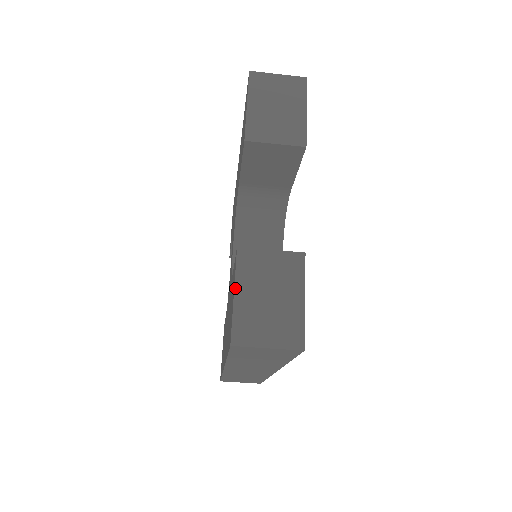
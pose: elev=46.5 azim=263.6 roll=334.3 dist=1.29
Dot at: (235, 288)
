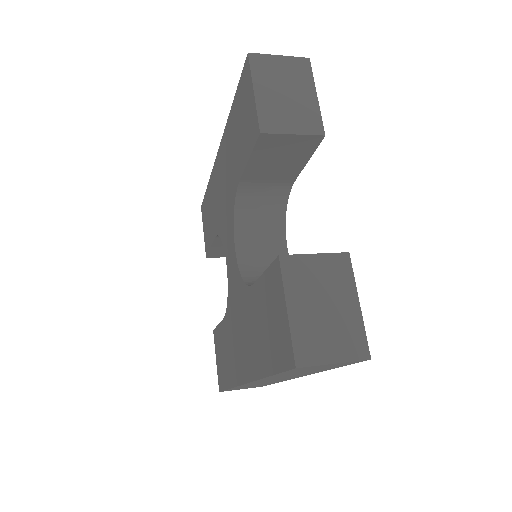
Dot at: (287, 302)
